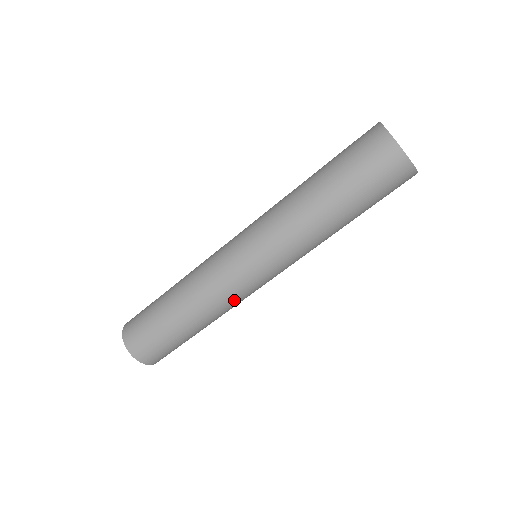
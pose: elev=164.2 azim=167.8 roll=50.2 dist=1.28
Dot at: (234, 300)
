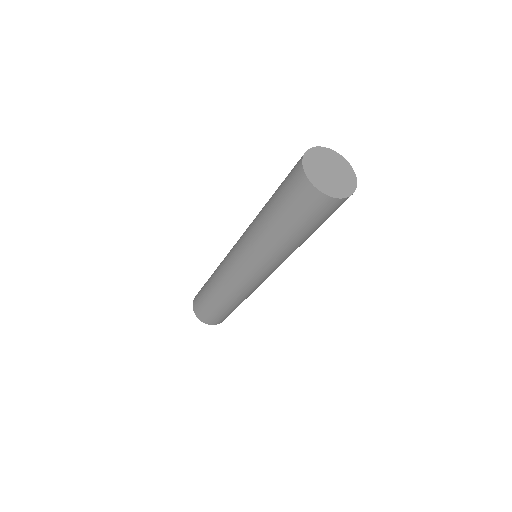
Dot at: (228, 281)
